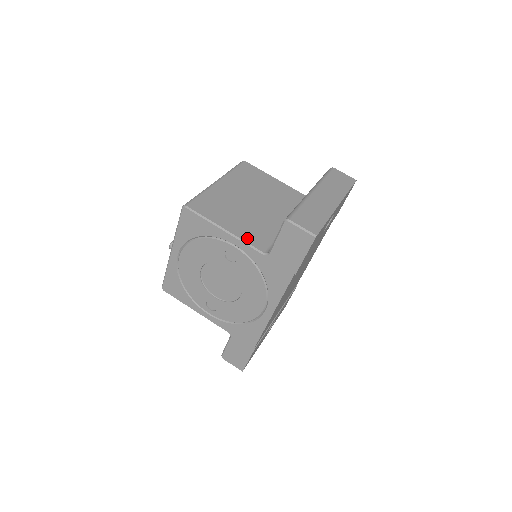
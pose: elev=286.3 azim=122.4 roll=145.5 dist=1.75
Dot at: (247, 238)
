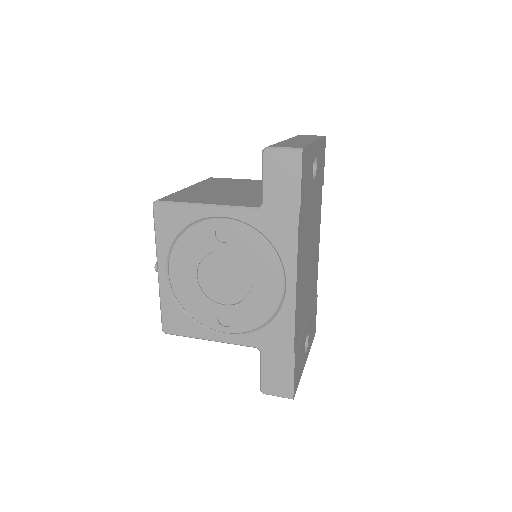
Dot at: (233, 204)
